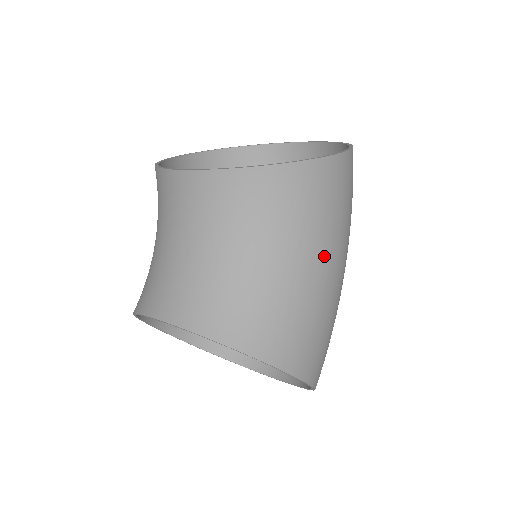
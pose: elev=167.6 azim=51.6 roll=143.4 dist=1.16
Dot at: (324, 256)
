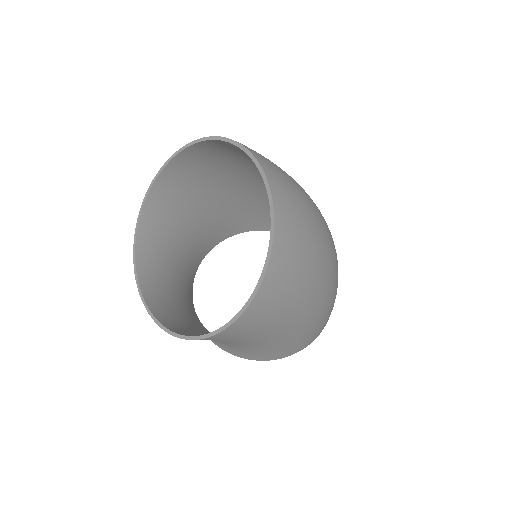
Dot at: (261, 341)
